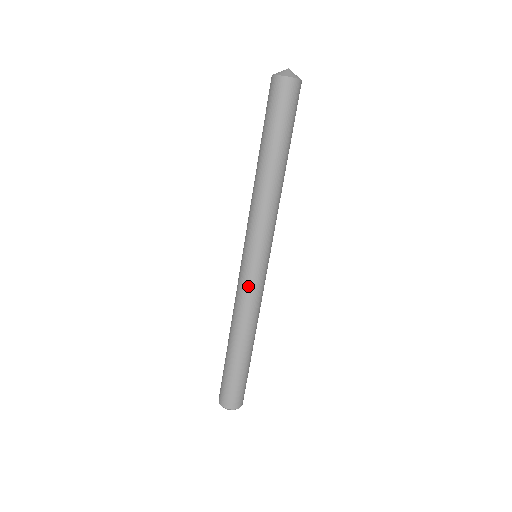
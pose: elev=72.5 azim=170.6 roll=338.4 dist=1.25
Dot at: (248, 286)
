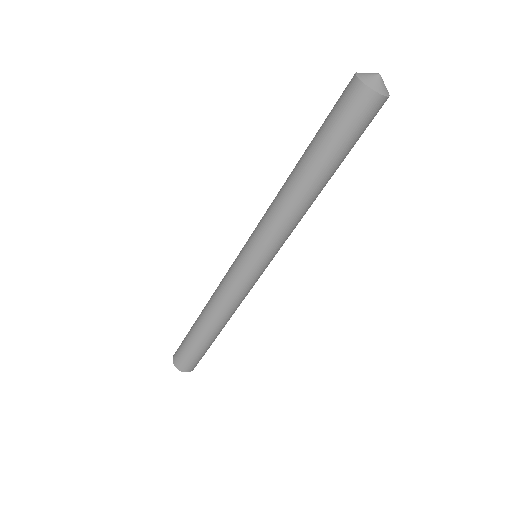
Dot at: (230, 278)
